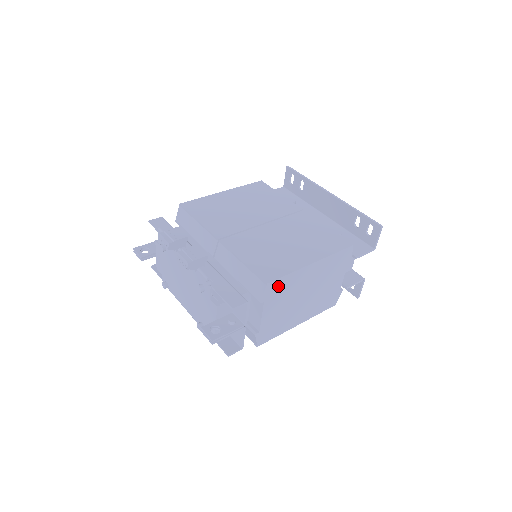
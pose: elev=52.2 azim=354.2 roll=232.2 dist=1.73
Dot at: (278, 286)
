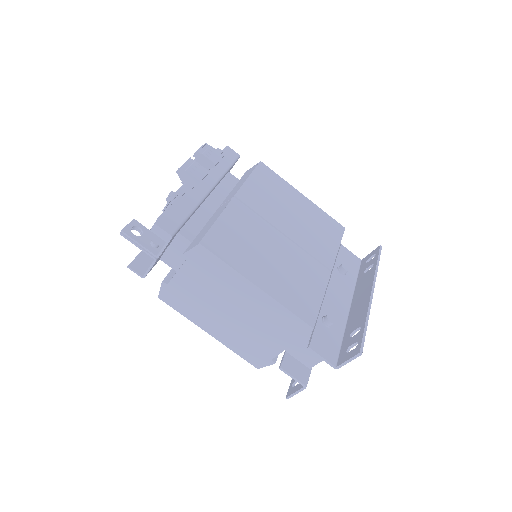
Dot at: (209, 262)
